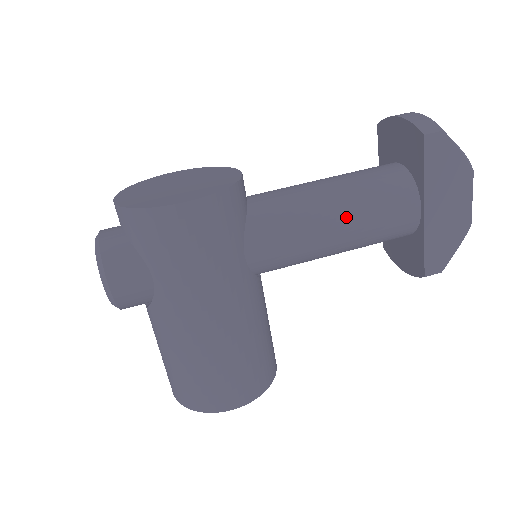
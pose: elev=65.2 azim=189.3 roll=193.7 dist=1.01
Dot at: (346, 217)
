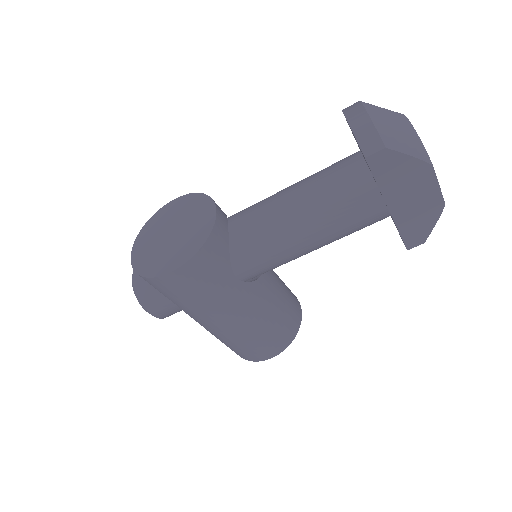
Dot at: (314, 231)
